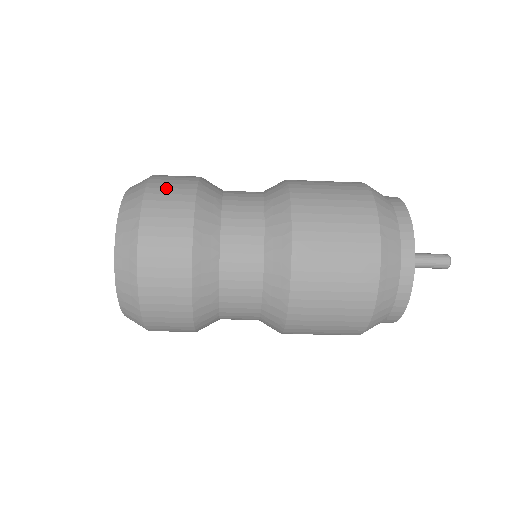
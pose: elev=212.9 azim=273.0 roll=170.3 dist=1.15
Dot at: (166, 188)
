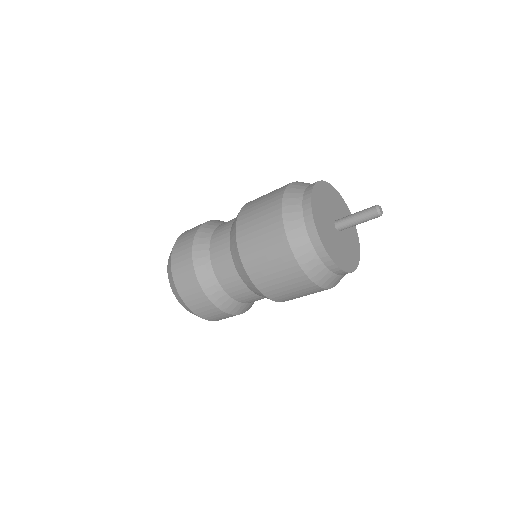
Dot at: (183, 238)
